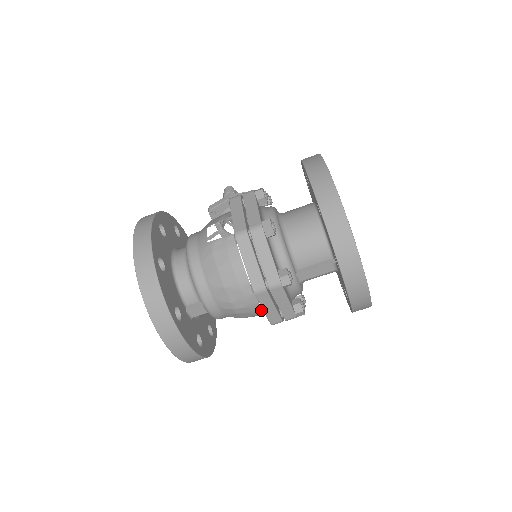
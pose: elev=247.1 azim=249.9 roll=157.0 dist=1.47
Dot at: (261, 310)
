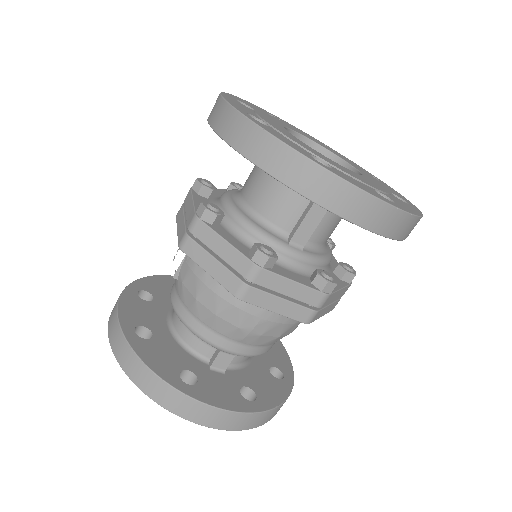
Dot at: occluded
